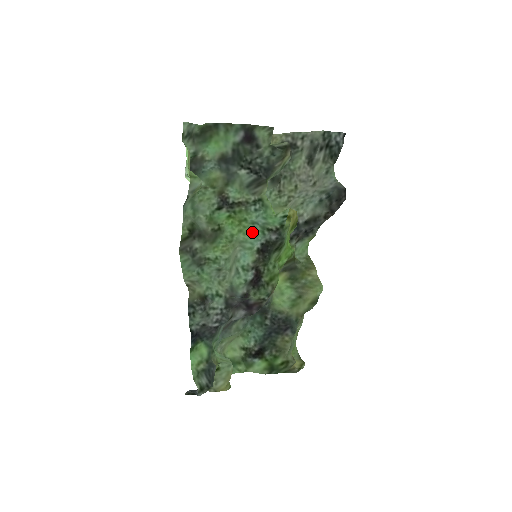
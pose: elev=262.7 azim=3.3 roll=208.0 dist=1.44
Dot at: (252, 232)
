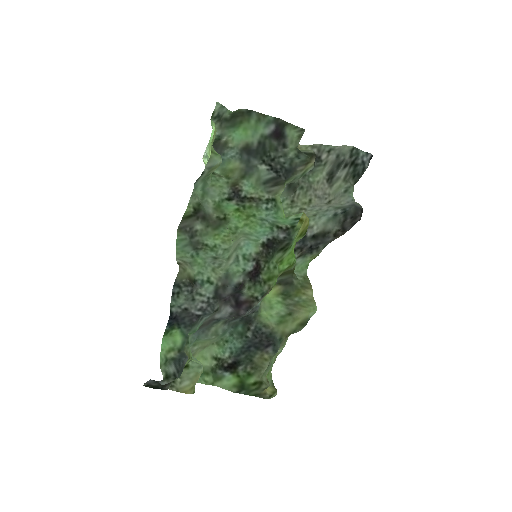
Dot at: (259, 227)
